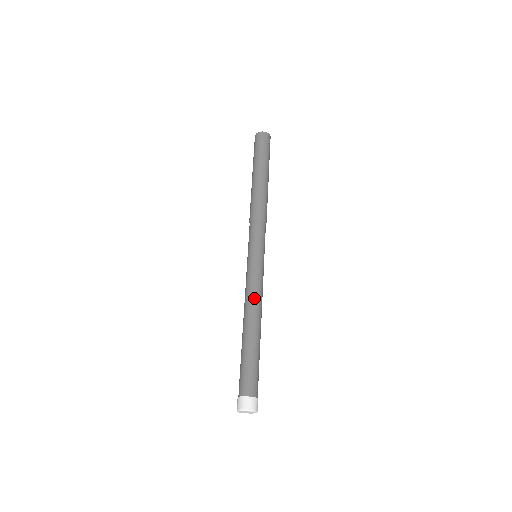
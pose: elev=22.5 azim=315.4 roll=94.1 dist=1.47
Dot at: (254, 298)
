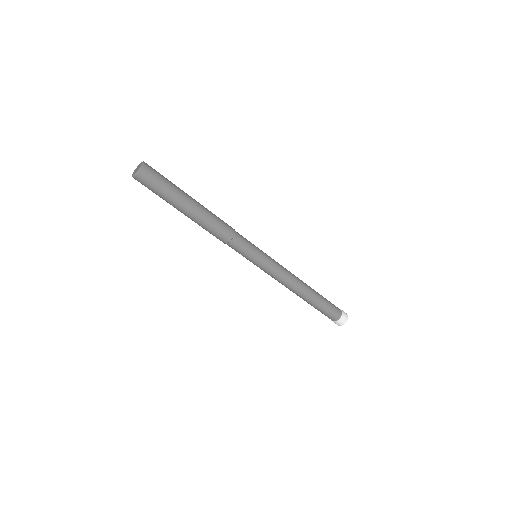
Dot at: (287, 283)
